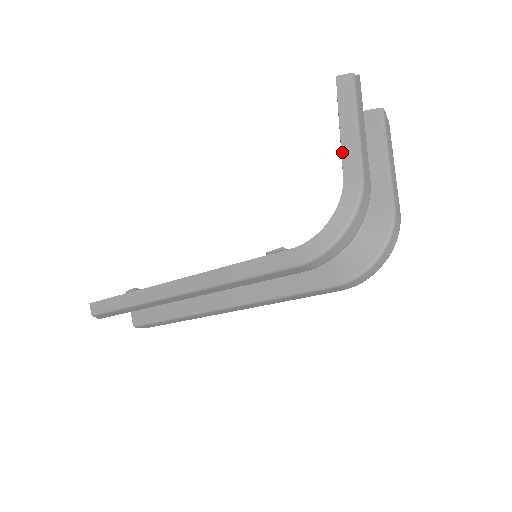
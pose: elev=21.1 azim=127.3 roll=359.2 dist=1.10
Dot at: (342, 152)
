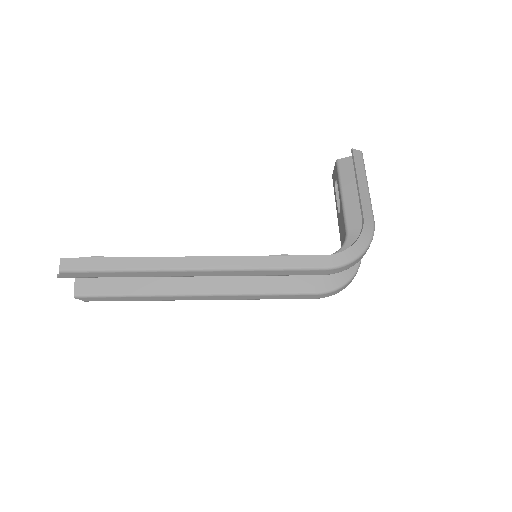
Dot at: (361, 200)
